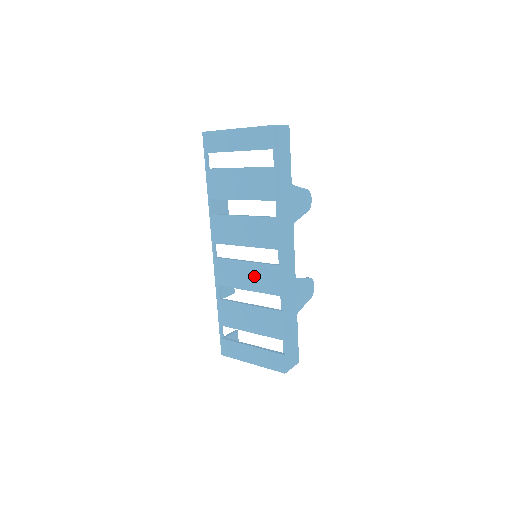
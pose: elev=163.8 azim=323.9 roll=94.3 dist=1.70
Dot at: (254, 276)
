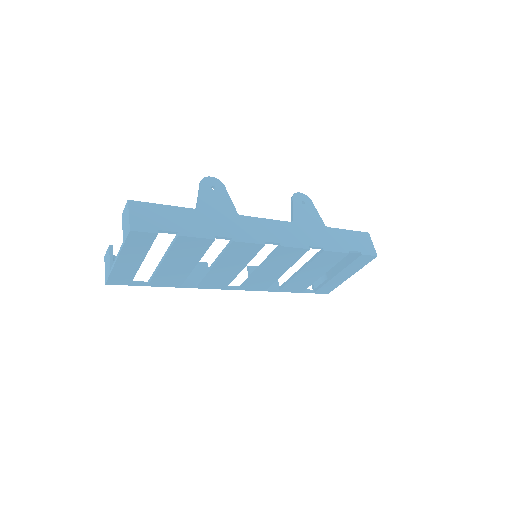
Dot at: (277, 265)
